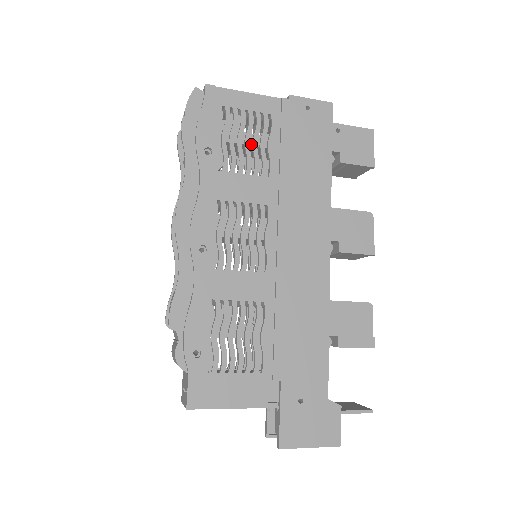
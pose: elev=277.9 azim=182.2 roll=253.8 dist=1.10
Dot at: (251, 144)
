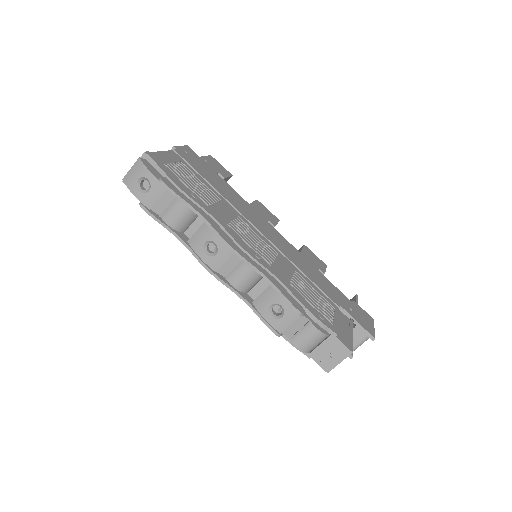
Dot at: (194, 184)
